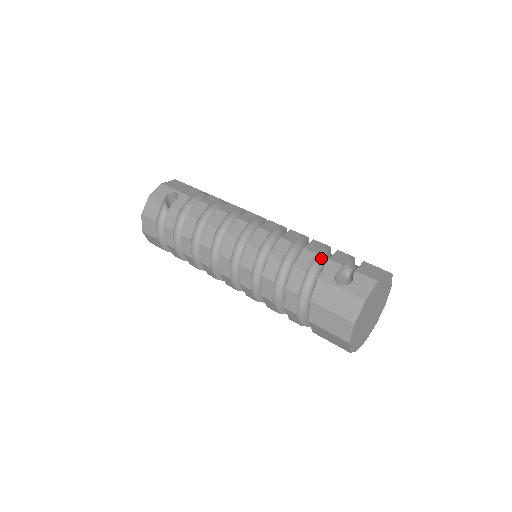
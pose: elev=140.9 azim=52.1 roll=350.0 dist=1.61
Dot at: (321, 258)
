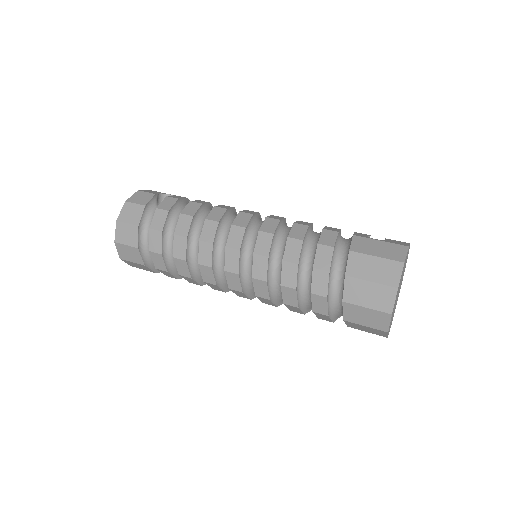
Dot at: occluded
